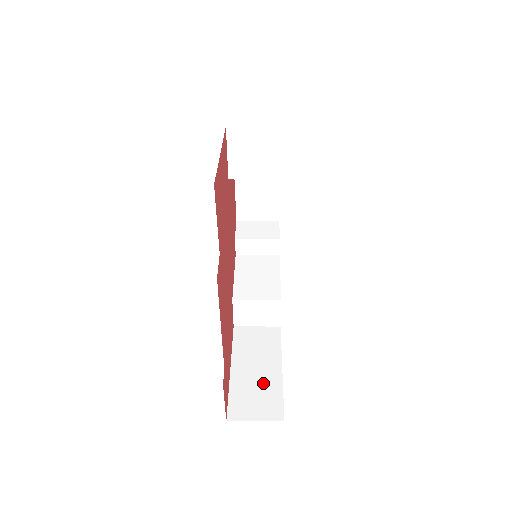
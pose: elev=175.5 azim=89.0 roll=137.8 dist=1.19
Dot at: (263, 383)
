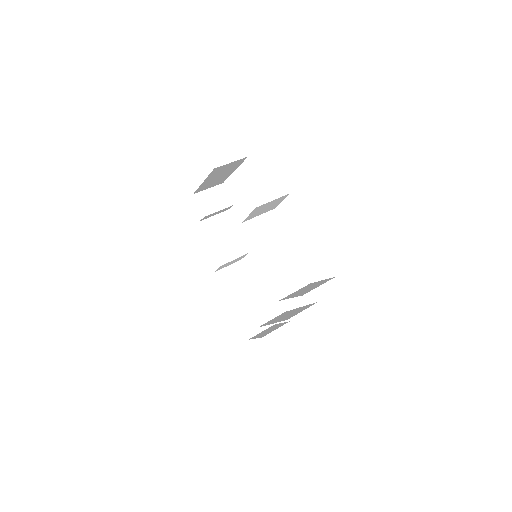
Dot at: (253, 307)
